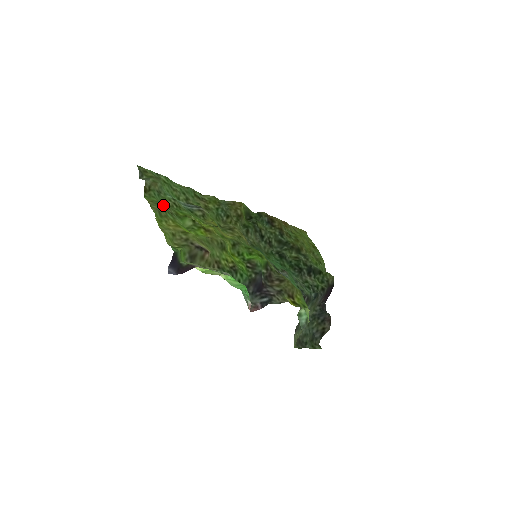
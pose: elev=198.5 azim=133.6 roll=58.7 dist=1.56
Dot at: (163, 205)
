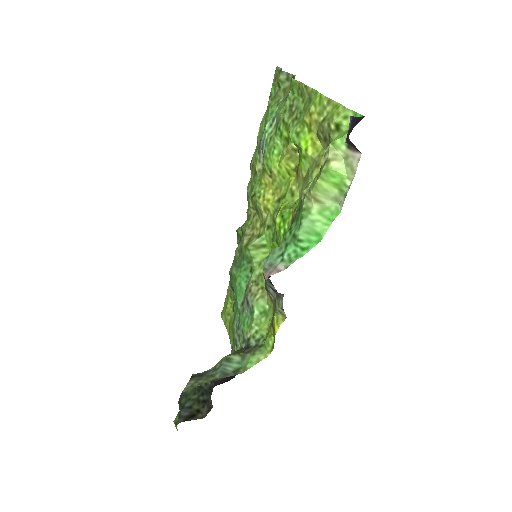
Dot at: (294, 105)
